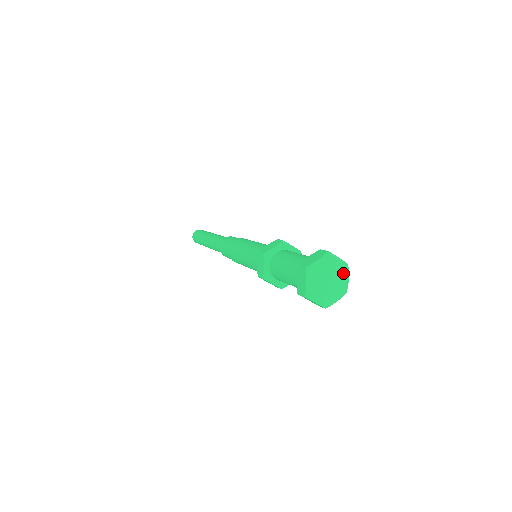
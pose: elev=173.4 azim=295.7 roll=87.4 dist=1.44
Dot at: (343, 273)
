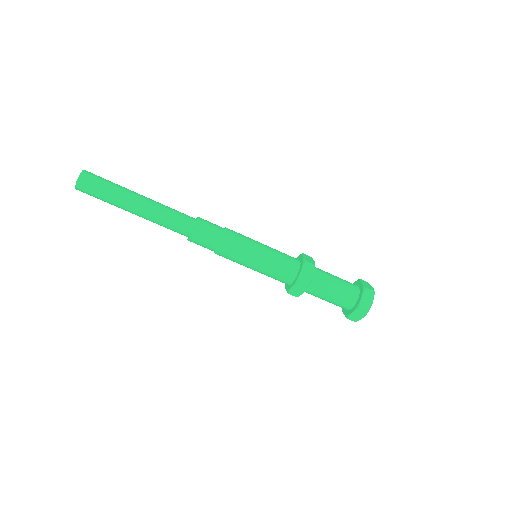
Dot at: occluded
